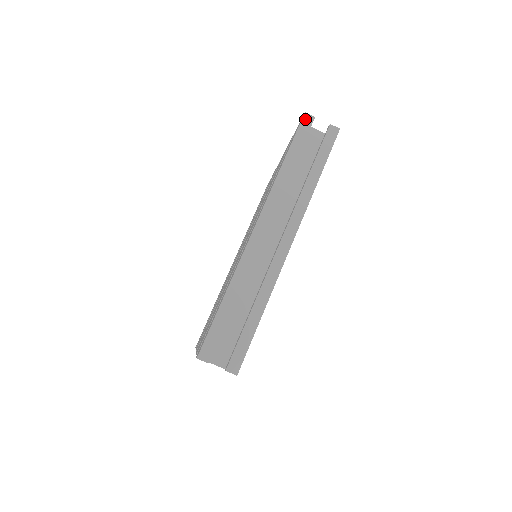
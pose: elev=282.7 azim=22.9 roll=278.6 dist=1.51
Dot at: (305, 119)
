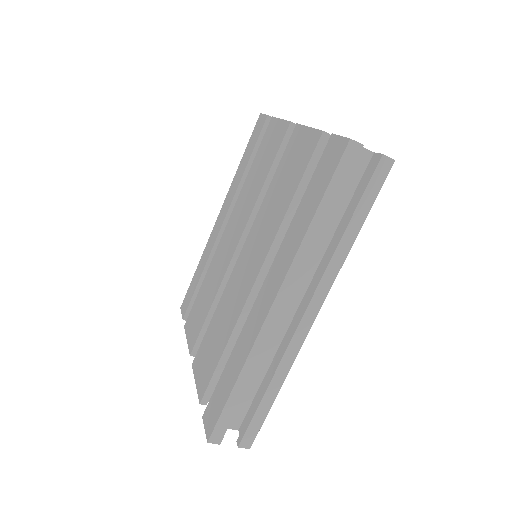
Dot at: (349, 150)
